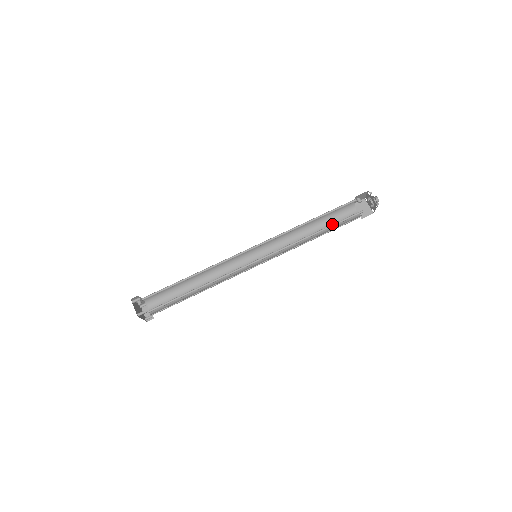
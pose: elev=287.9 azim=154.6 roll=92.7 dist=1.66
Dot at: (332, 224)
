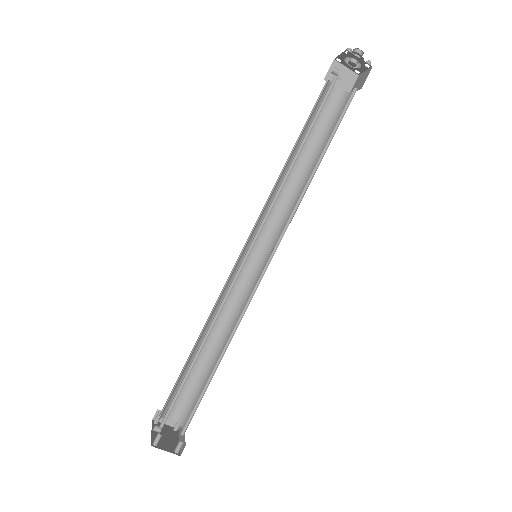
Dot at: (328, 139)
